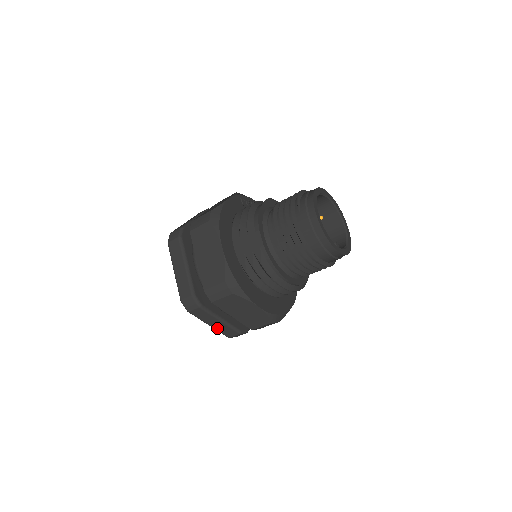
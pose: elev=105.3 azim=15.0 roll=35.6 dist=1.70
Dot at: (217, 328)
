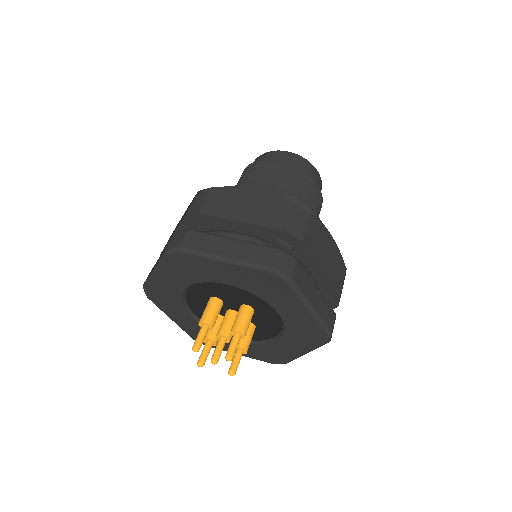
Dot at: (319, 311)
